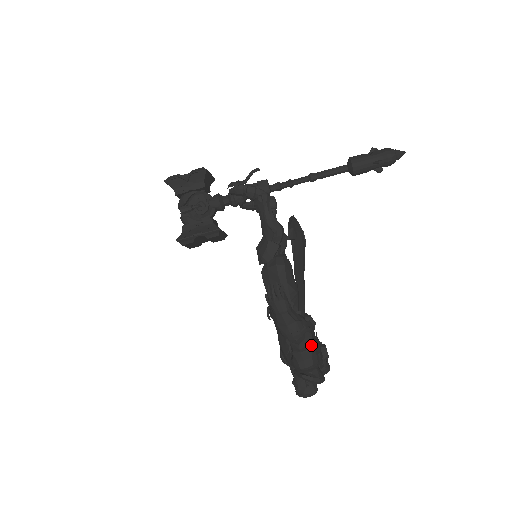
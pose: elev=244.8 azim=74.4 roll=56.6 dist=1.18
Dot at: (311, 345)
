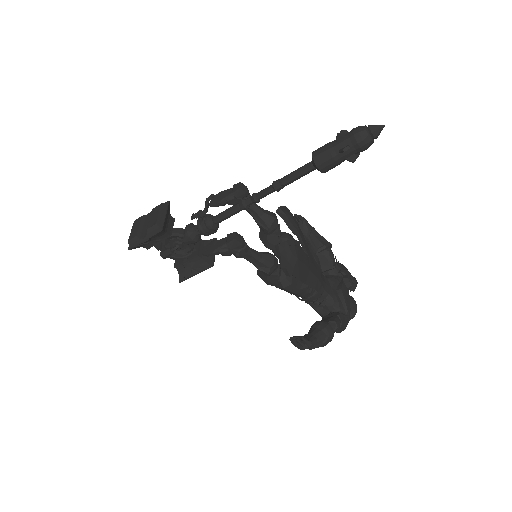
Dot at: (340, 325)
